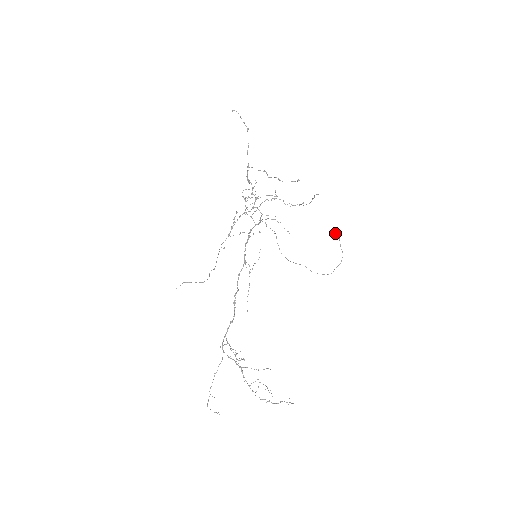
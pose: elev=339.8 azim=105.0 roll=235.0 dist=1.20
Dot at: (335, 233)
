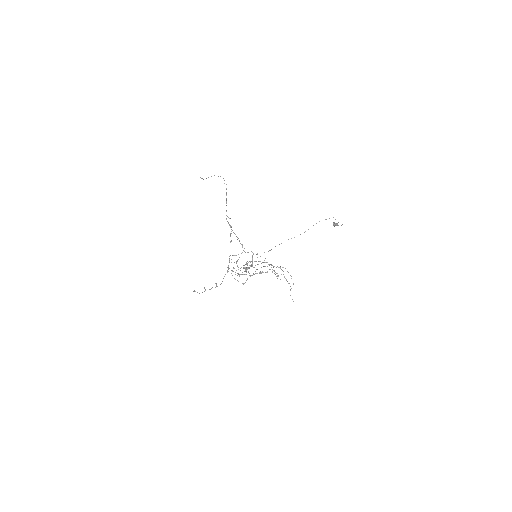
Dot at: occluded
